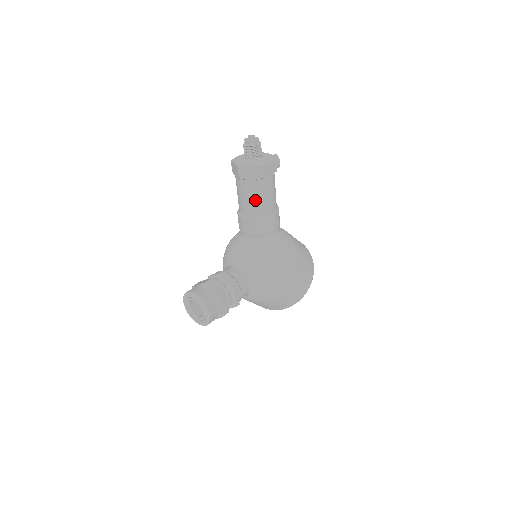
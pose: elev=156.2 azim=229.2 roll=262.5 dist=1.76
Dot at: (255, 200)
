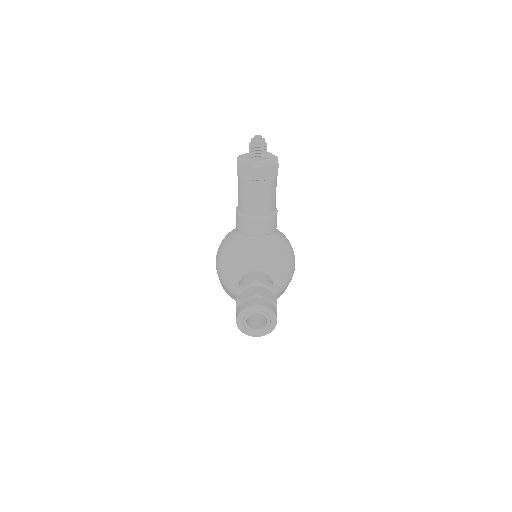
Dot at: (269, 199)
